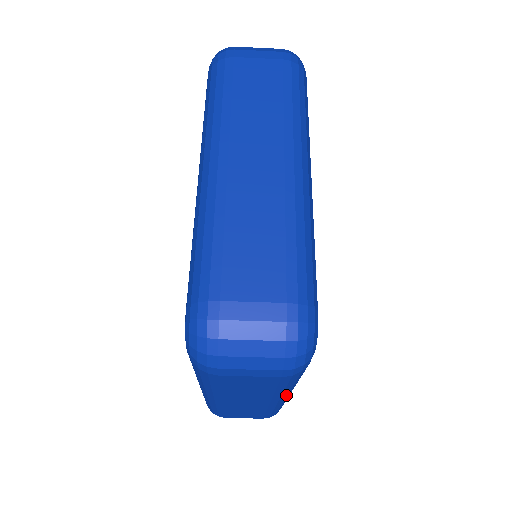
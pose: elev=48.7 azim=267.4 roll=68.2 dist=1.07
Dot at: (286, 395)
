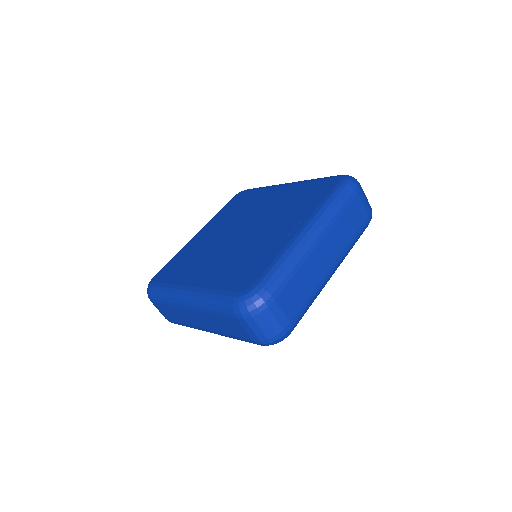
Dot at: (218, 334)
